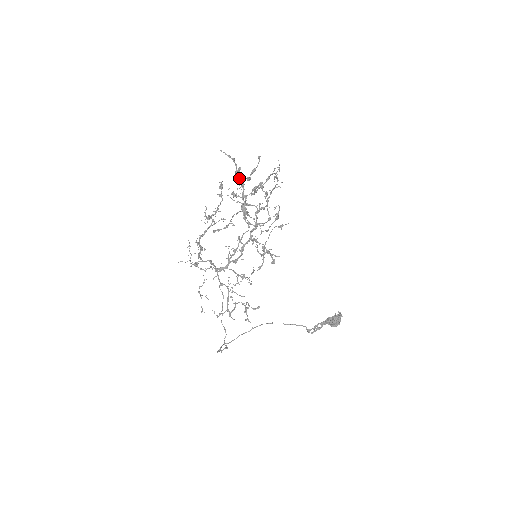
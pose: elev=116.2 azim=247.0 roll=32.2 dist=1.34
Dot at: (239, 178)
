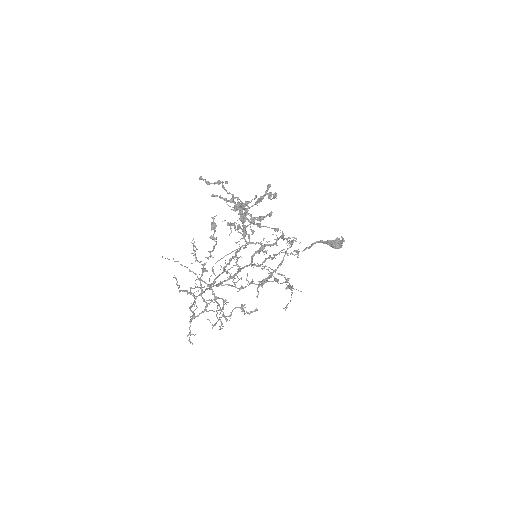
Dot at: (239, 228)
